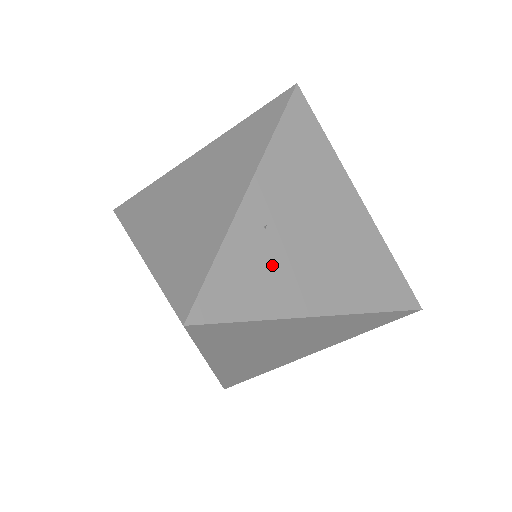
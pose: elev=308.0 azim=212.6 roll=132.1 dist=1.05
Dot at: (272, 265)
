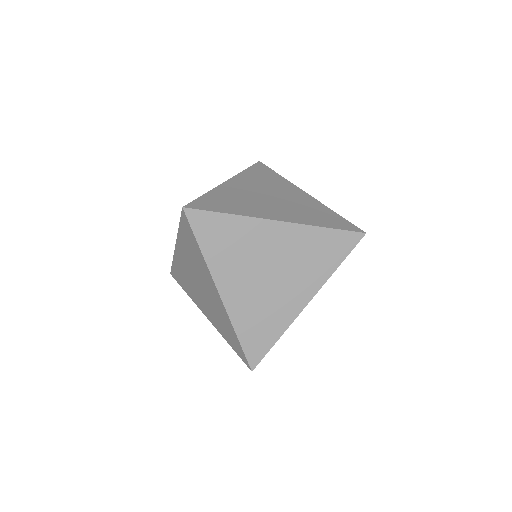
Dot at: occluded
